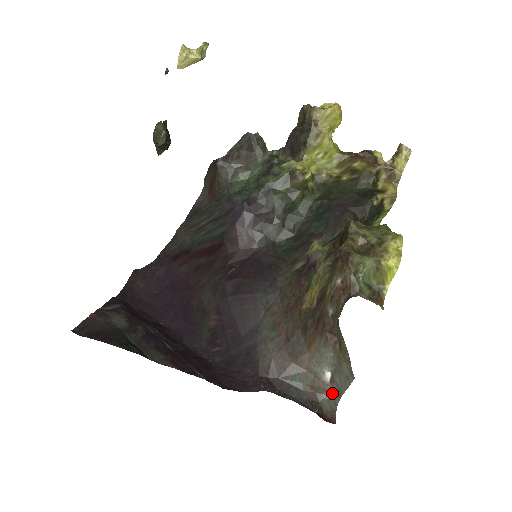
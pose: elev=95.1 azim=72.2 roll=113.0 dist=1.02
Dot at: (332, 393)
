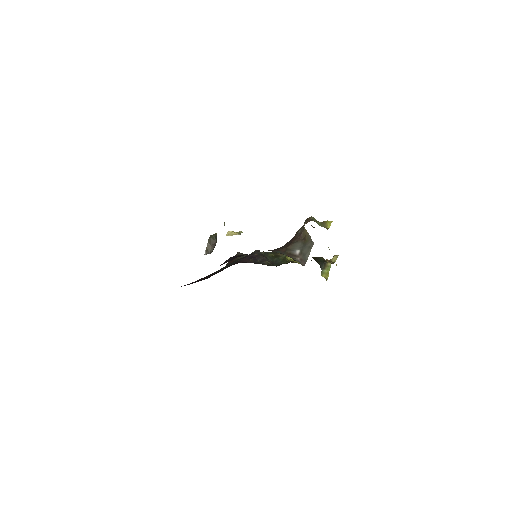
Dot at: (300, 259)
